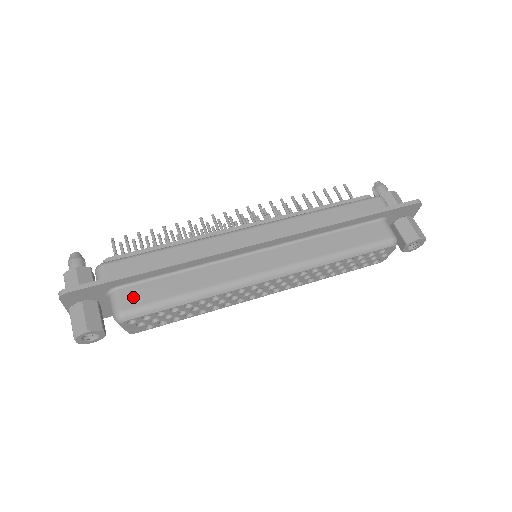
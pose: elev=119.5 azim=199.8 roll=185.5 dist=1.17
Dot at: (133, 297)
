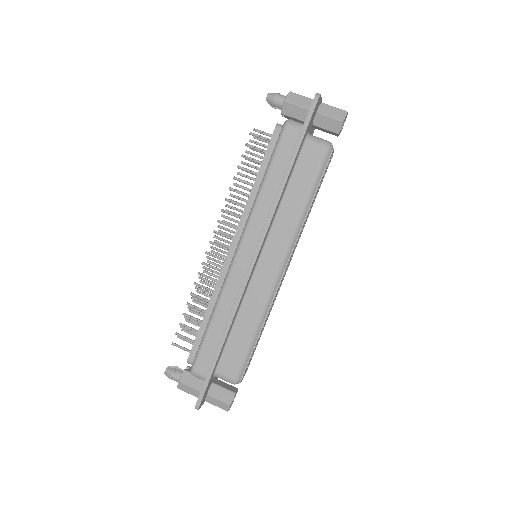
Dot at: (229, 367)
